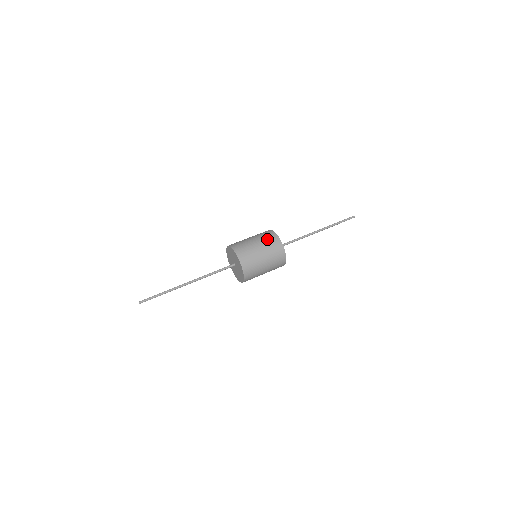
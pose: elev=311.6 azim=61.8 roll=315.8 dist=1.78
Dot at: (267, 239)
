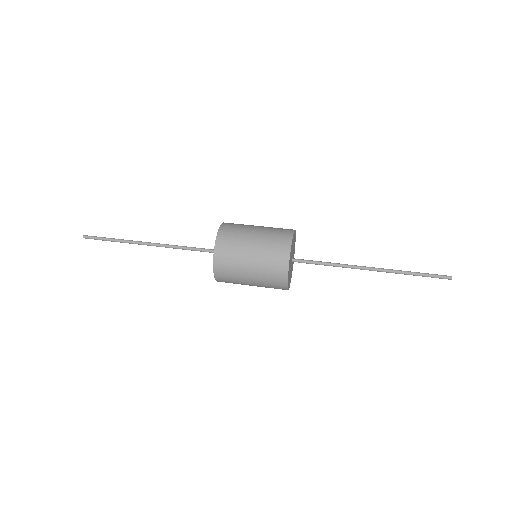
Dot at: (275, 229)
